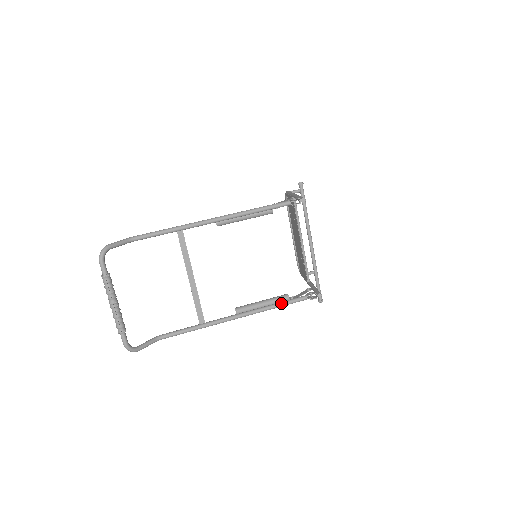
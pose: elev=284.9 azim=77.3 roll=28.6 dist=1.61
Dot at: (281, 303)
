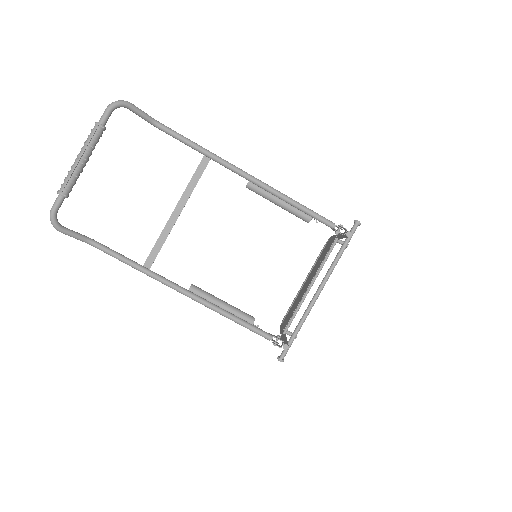
Dot at: (241, 319)
